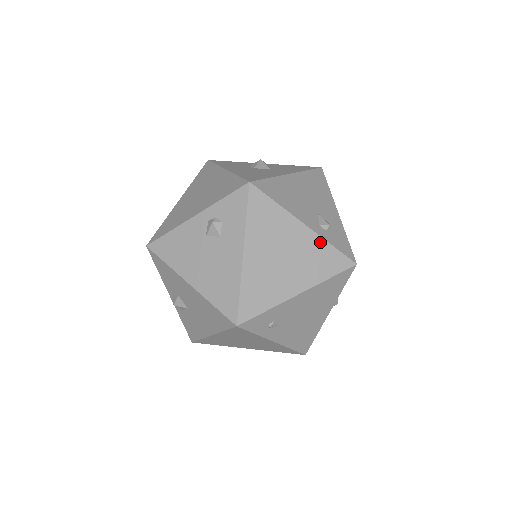
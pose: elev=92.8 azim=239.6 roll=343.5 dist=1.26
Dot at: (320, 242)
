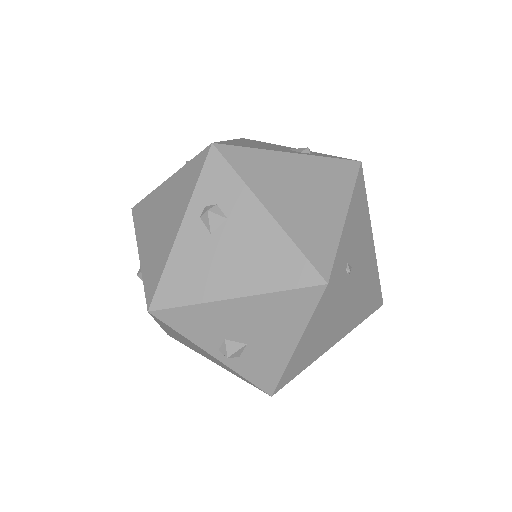
Dot at: (318, 160)
